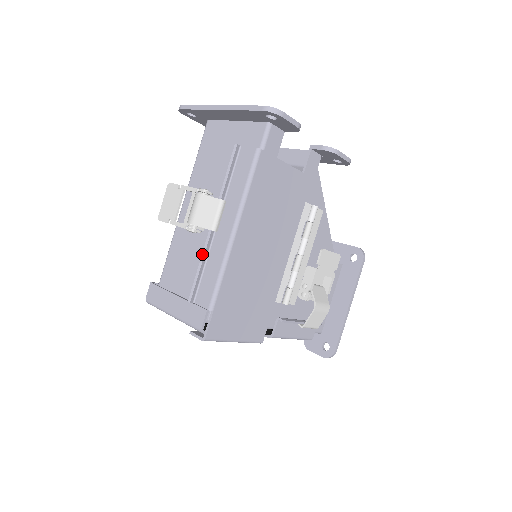
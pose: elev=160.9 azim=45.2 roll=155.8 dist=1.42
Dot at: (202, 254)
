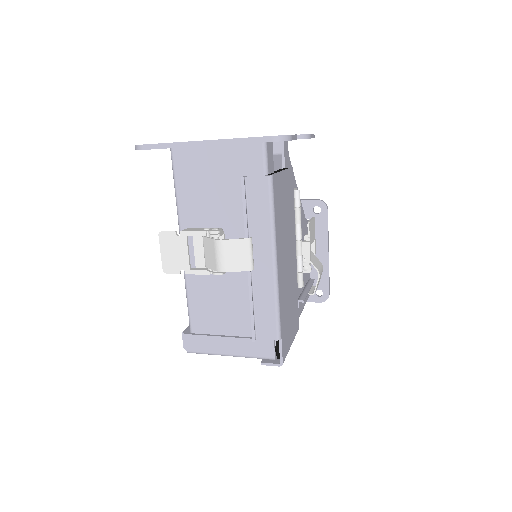
Dot at: (249, 295)
